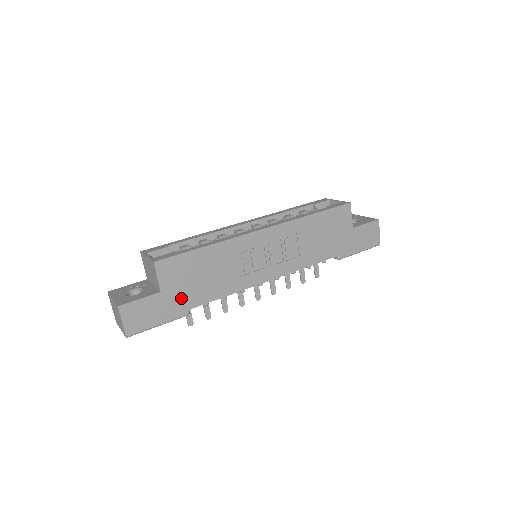
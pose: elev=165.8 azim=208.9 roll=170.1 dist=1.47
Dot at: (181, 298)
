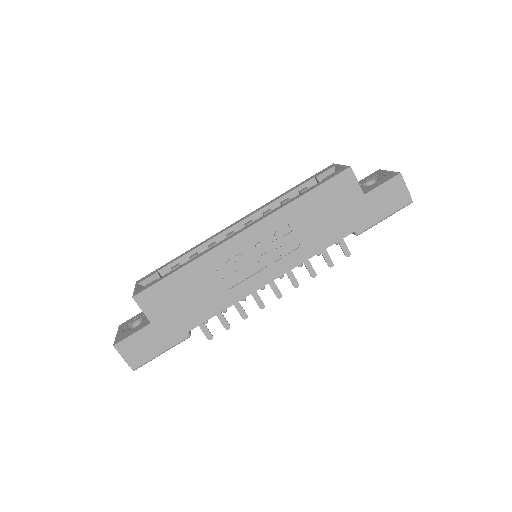
Dot at: (174, 323)
